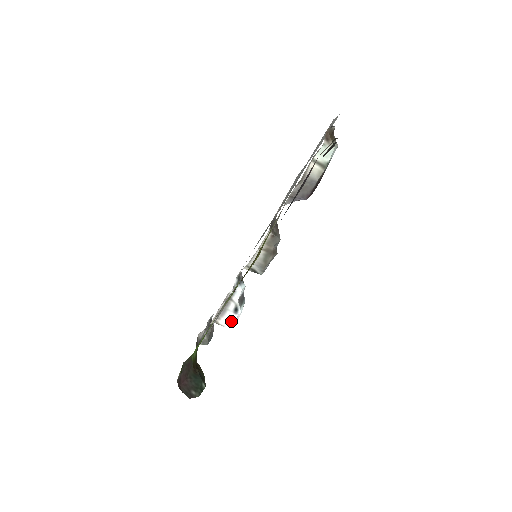
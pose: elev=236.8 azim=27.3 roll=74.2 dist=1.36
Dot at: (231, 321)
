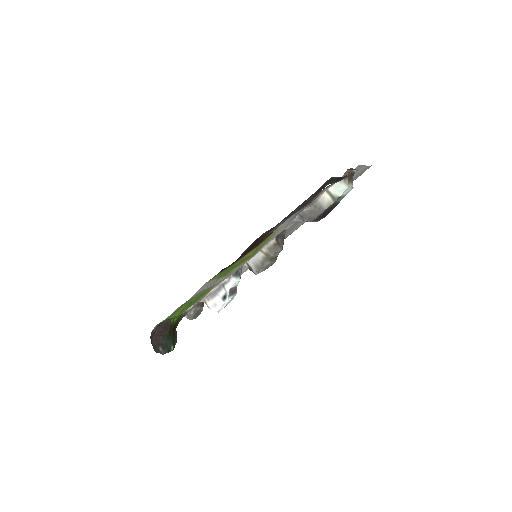
Dot at: (217, 306)
